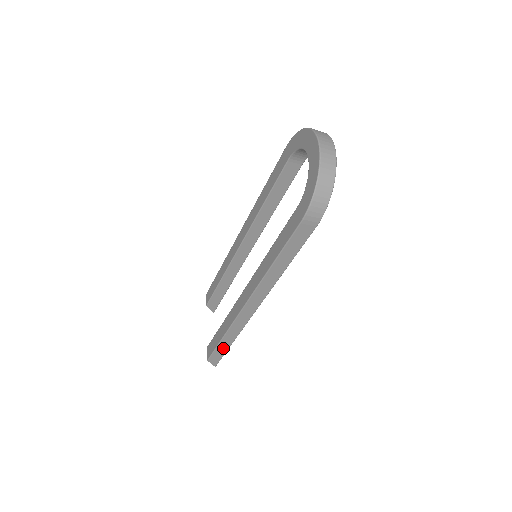
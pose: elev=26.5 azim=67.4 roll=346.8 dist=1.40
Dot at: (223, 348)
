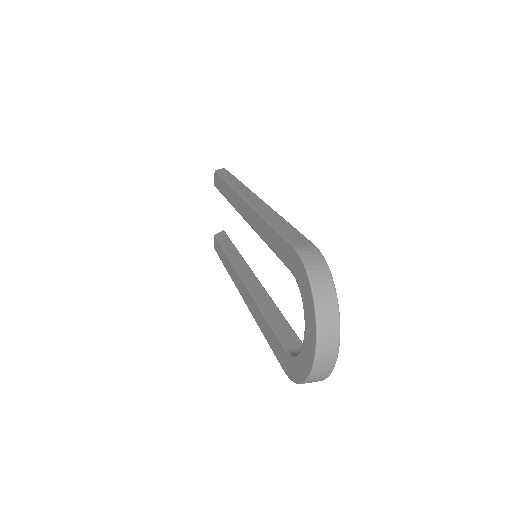
Dot at: occluded
